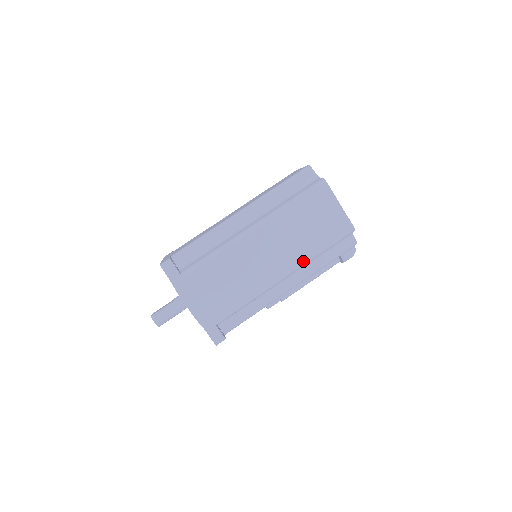
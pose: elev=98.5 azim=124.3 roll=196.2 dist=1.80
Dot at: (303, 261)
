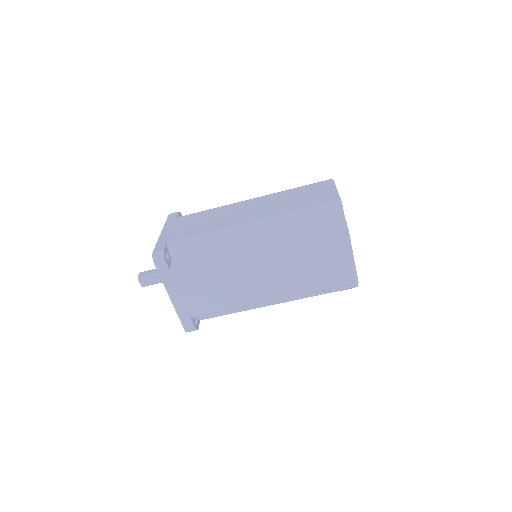
Dot at: (294, 294)
